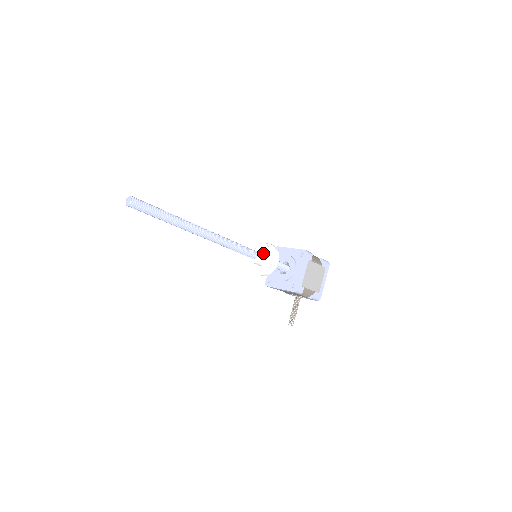
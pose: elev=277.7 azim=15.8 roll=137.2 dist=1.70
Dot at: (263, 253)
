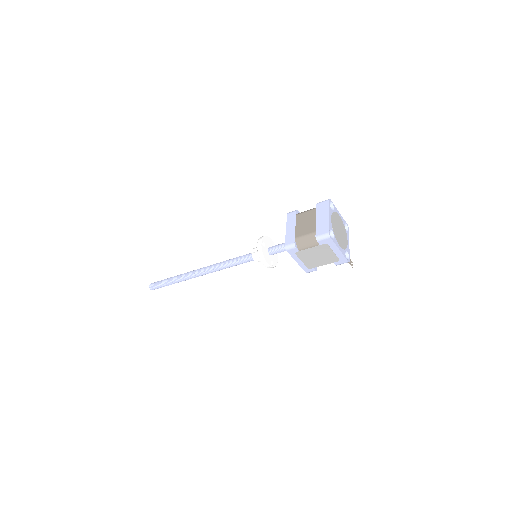
Dot at: (255, 258)
